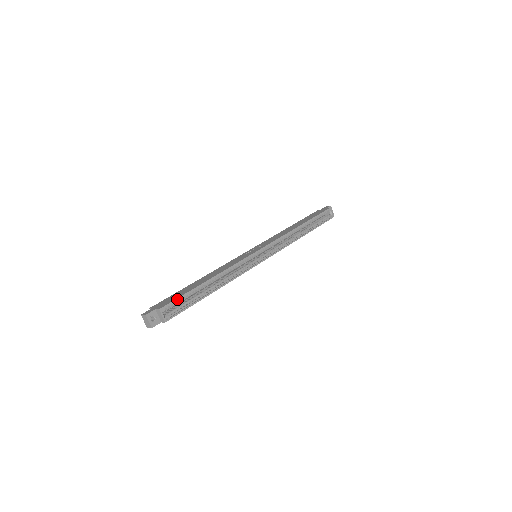
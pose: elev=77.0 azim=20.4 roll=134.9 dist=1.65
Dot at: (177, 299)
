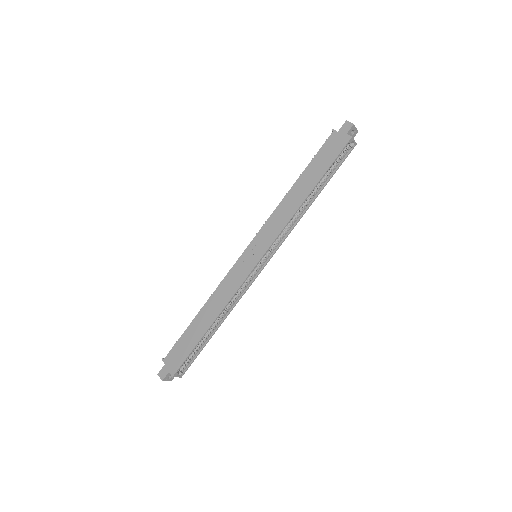
Dot at: (185, 360)
